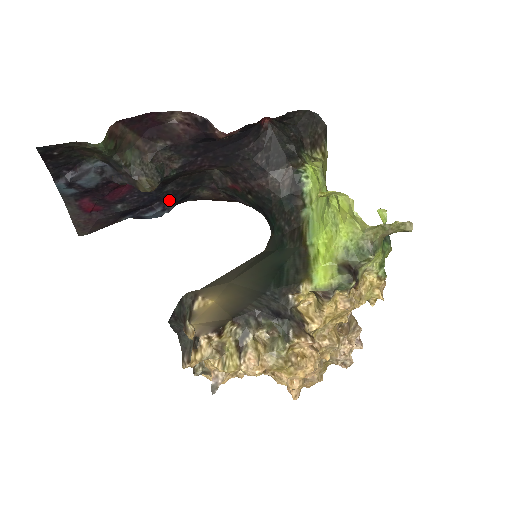
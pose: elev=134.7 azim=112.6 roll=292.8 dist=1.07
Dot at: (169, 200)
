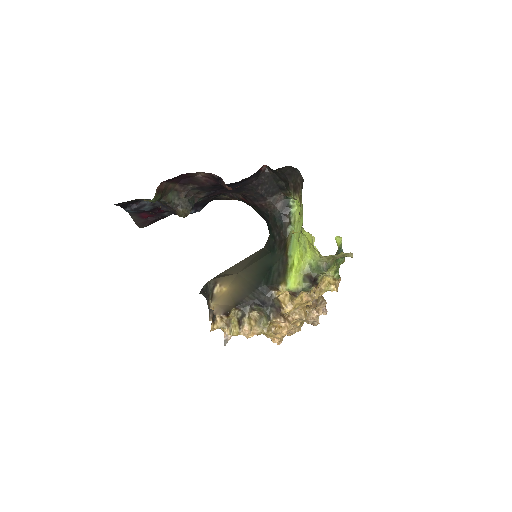
Dot at: (200, 205)
